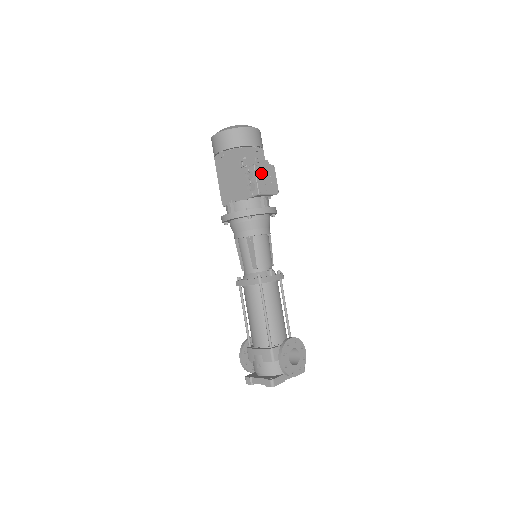
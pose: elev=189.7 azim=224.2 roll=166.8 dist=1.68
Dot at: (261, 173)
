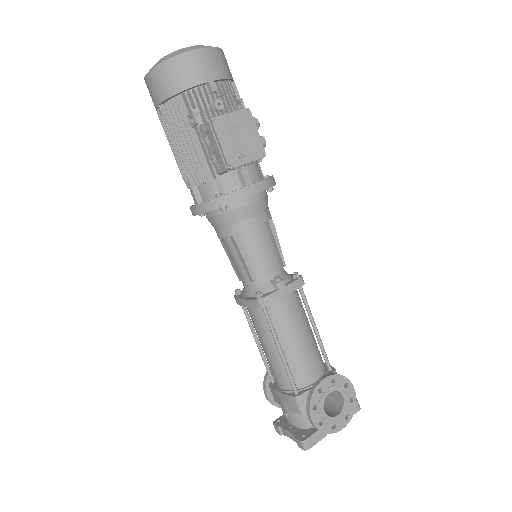
Dot at: (224, 132)
